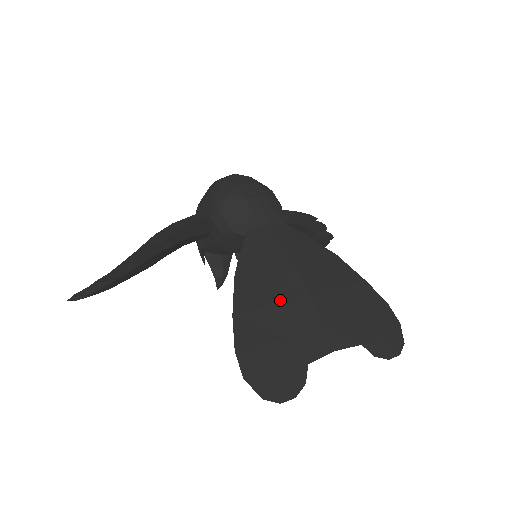
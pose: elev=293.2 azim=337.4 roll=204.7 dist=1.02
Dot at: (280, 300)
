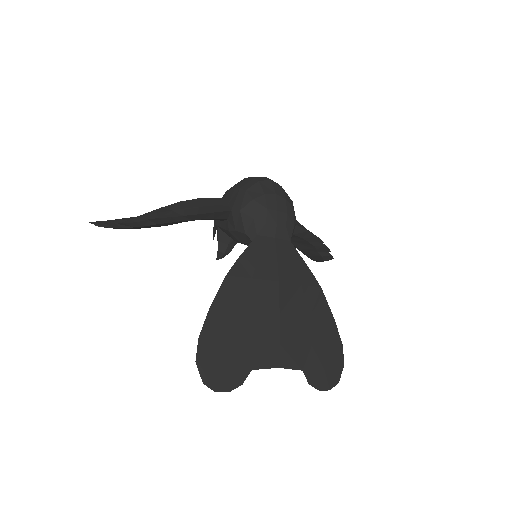
Dot at: (254, 309)
